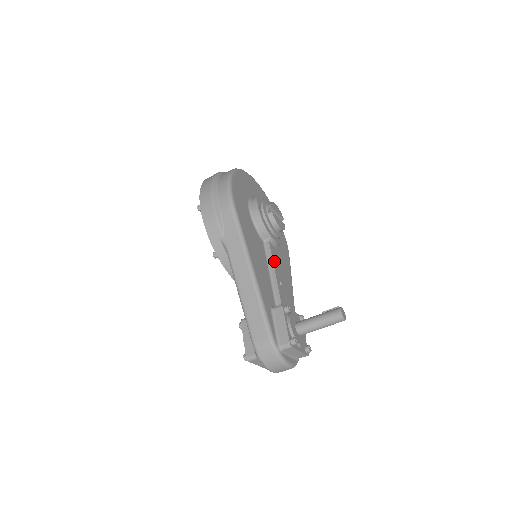
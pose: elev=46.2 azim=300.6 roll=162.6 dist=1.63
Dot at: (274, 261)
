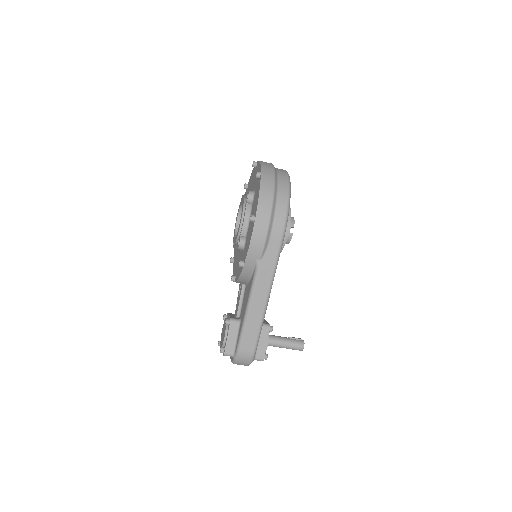
Dot at: occluded
